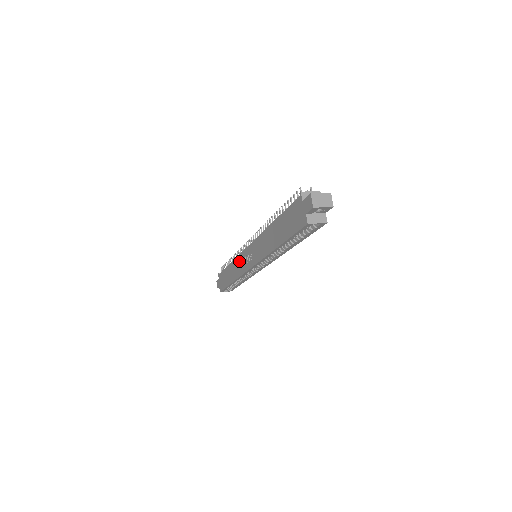
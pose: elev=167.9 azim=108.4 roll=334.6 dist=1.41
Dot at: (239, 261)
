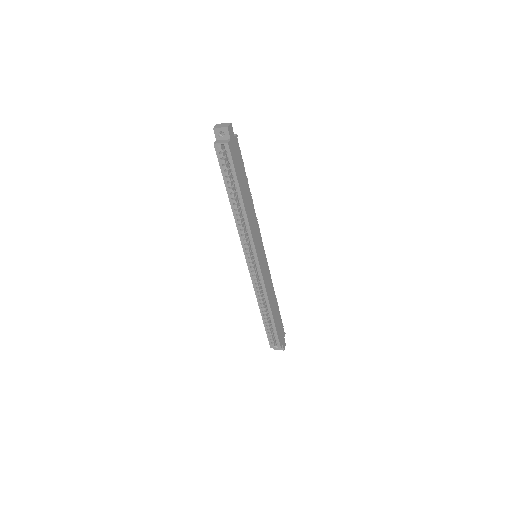
Dot at: occluded
